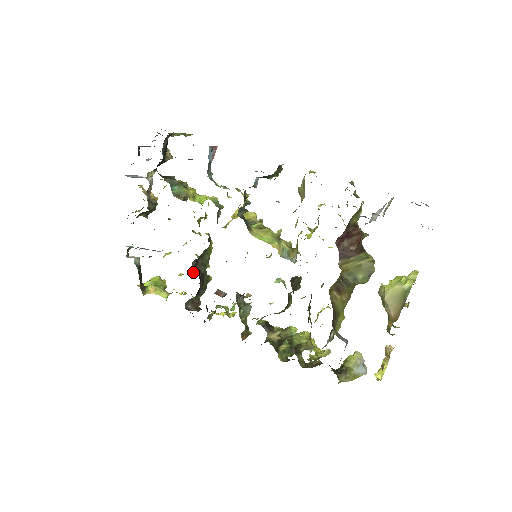
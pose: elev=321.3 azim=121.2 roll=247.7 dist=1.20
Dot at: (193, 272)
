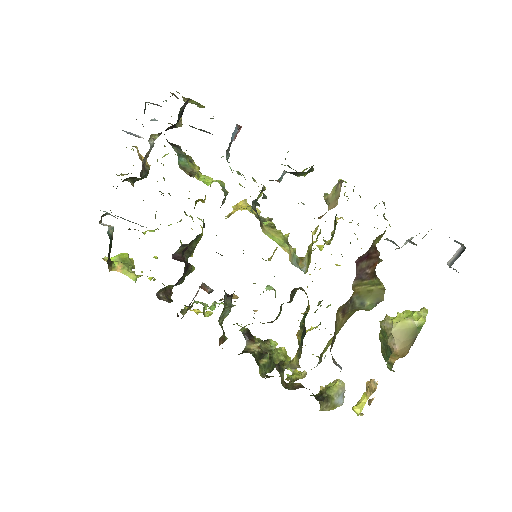
Dot at: (176, 258)
